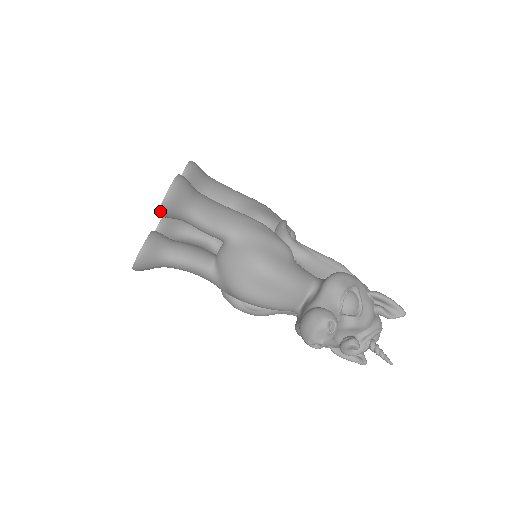
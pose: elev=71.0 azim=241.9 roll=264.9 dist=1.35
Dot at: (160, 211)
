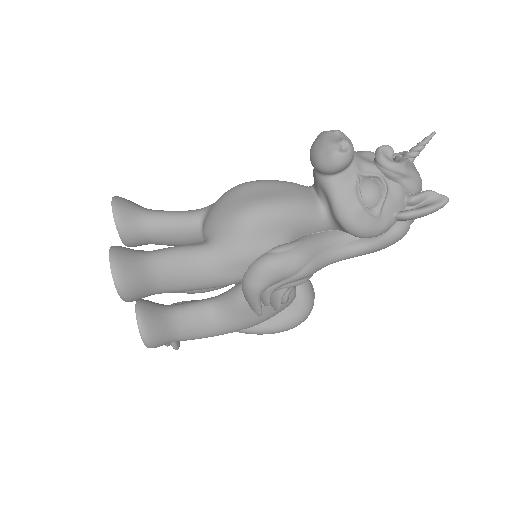
Dot at: (114, 212)
